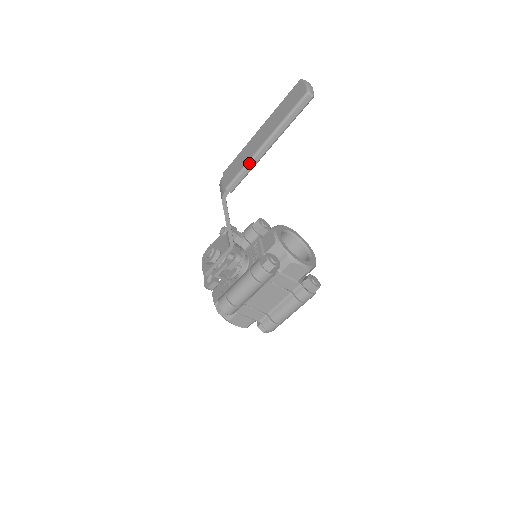
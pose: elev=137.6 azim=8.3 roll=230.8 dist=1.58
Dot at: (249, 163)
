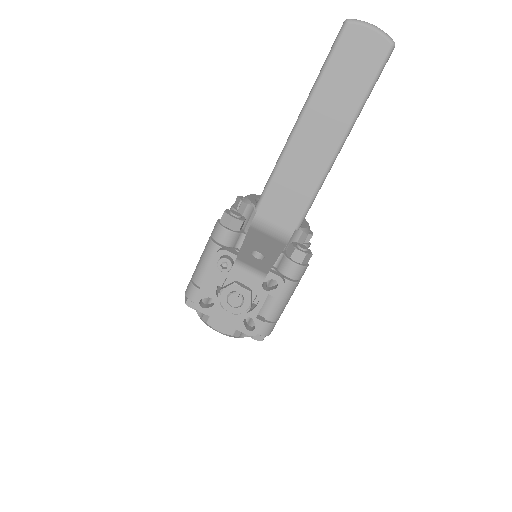
Dot at: occluded
